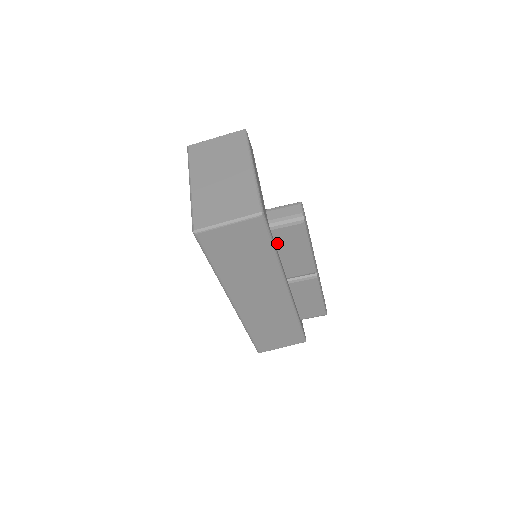
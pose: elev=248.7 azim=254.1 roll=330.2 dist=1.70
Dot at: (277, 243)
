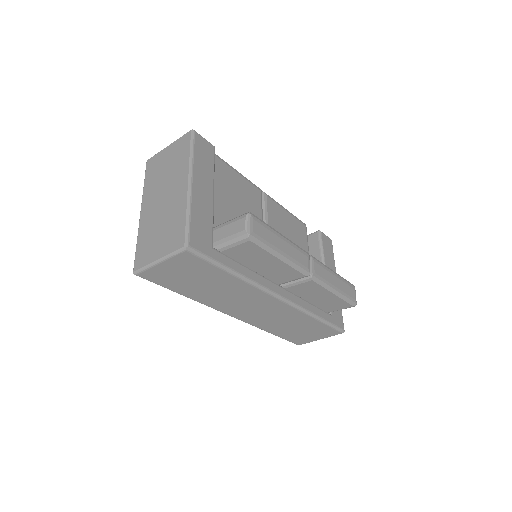
Dot at: (239, 260)
